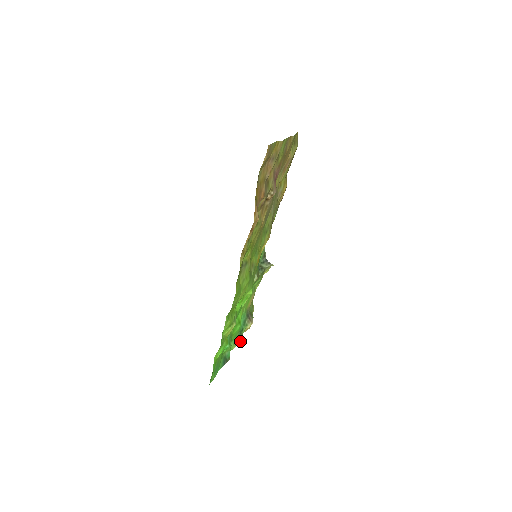
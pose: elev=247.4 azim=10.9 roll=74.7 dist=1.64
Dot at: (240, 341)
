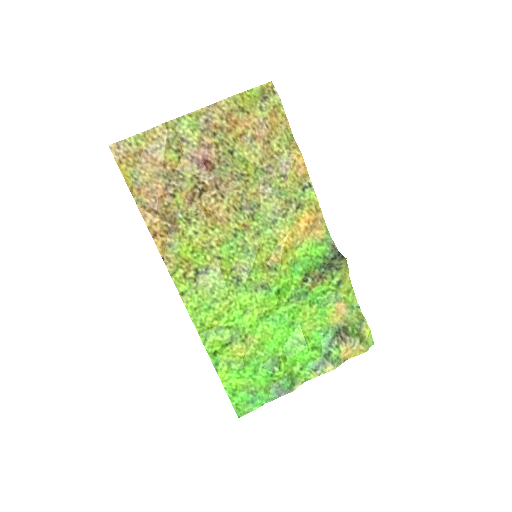
Dot at: (327, 368)
